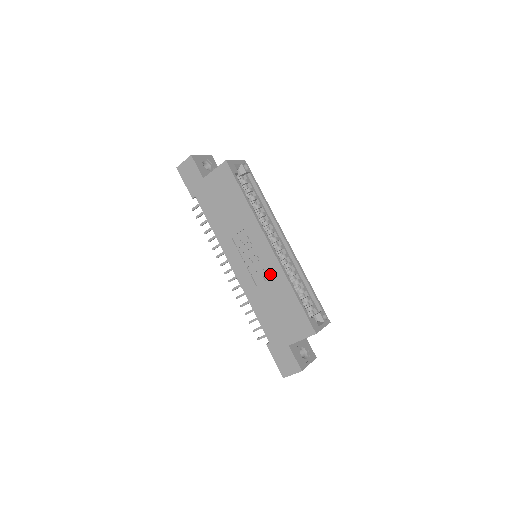
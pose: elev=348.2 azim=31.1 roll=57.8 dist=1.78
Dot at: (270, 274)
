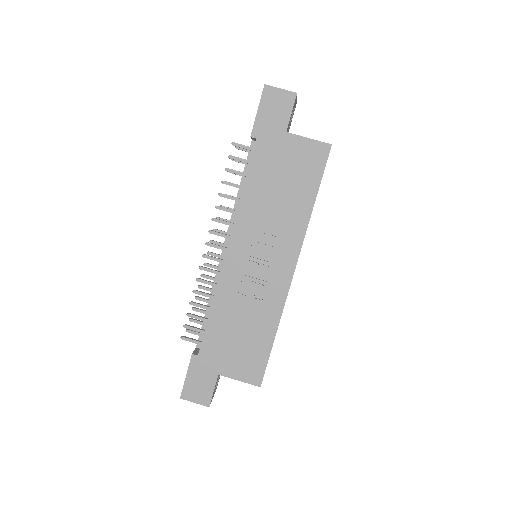
Dot at: (267, 296)
